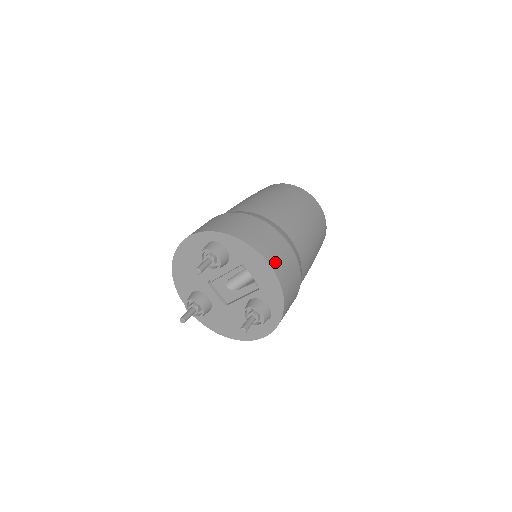
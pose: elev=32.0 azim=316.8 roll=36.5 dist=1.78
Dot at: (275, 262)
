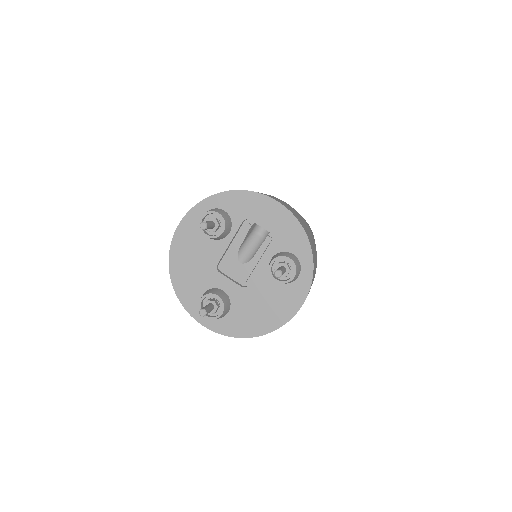
Dot at: (281, 202)
